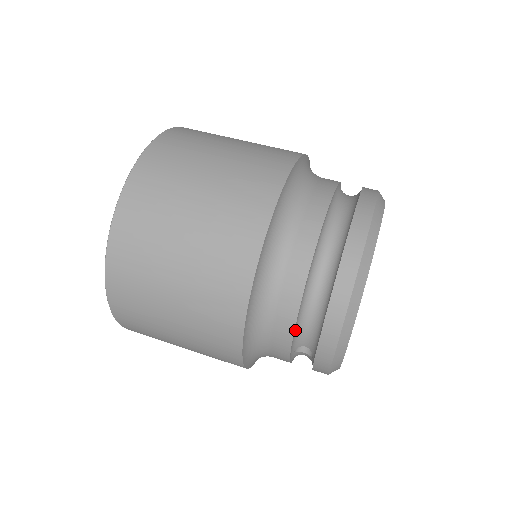
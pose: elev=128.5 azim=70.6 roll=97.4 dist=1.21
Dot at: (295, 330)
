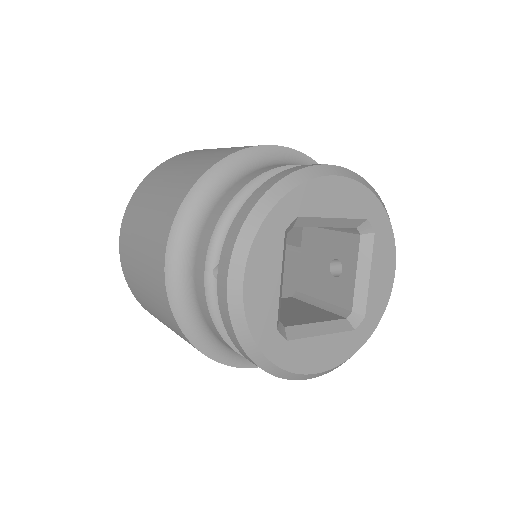
Dot at: (220, 224)
